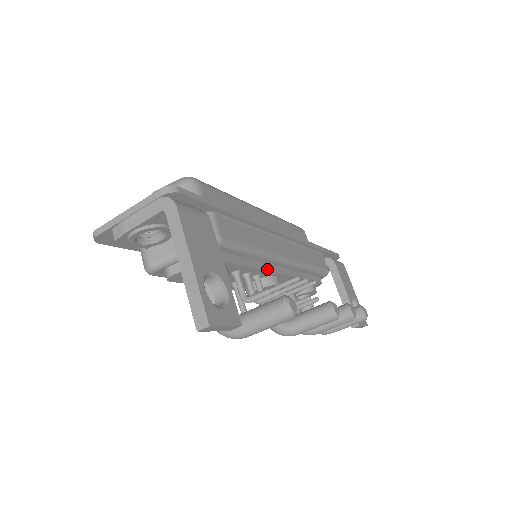
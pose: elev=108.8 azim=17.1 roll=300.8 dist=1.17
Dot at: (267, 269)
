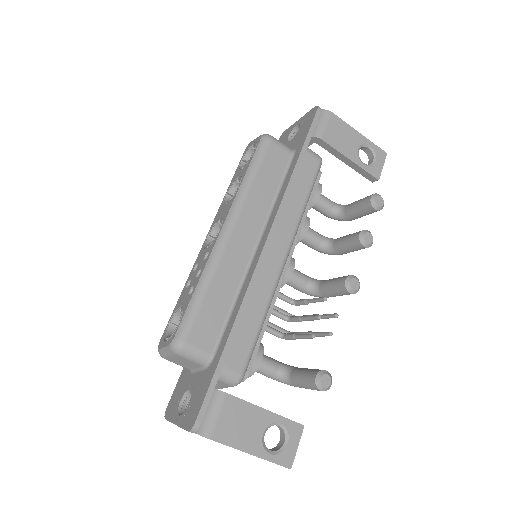
Dot at: (278, 290)
